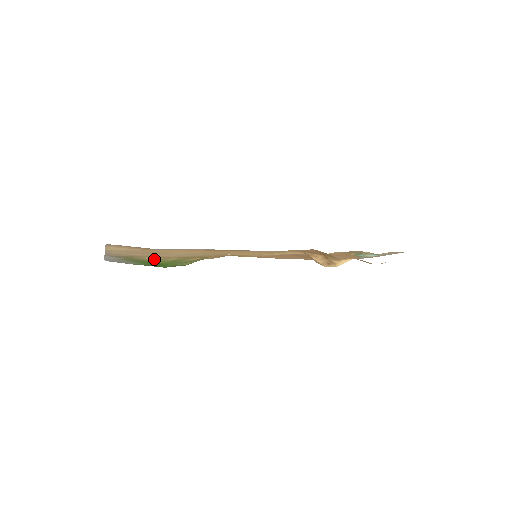
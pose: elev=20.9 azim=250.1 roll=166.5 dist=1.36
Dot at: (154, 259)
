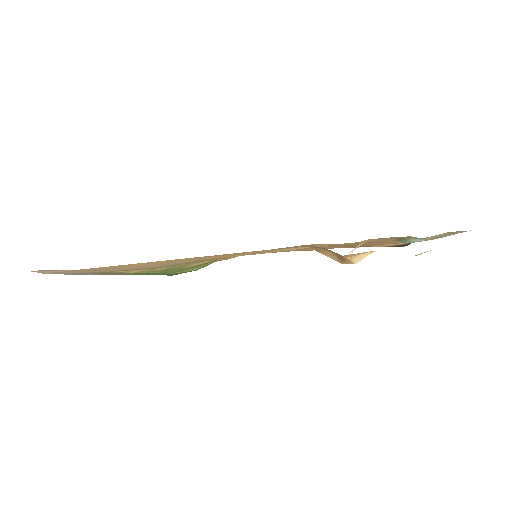
Dot at: (135, 271)
